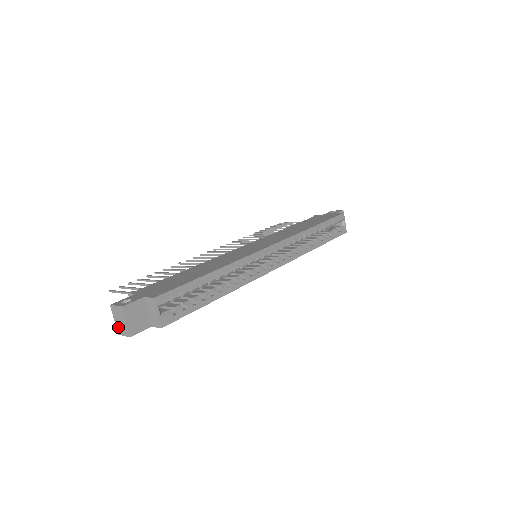
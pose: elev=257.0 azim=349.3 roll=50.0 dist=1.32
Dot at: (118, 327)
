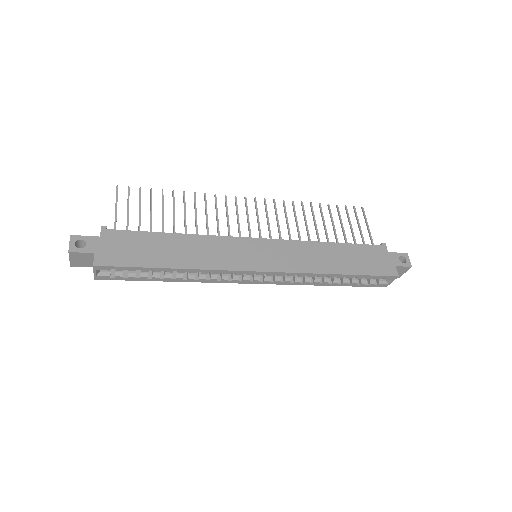
Dot at: occluded
